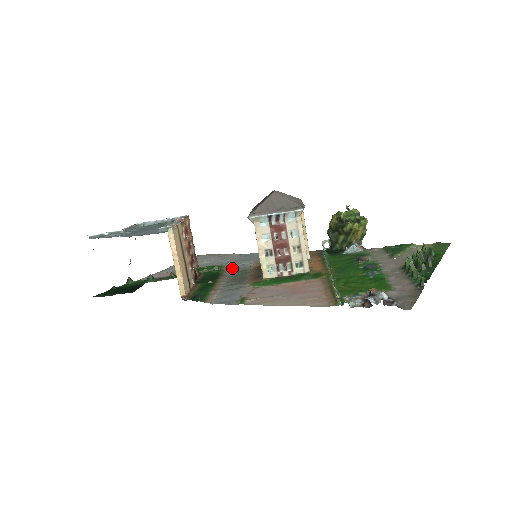
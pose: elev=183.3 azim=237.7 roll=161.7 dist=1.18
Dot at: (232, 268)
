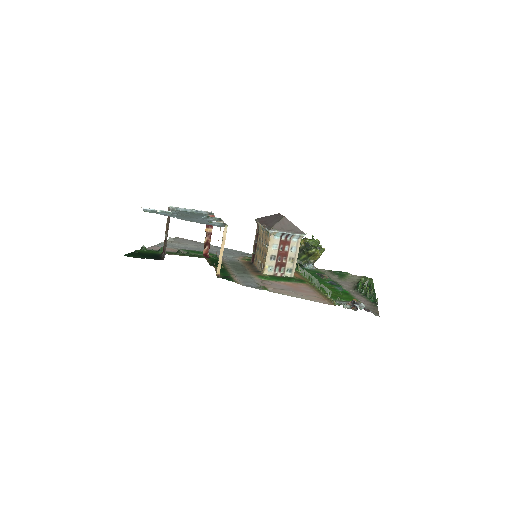
Dot at: (223, 258)
